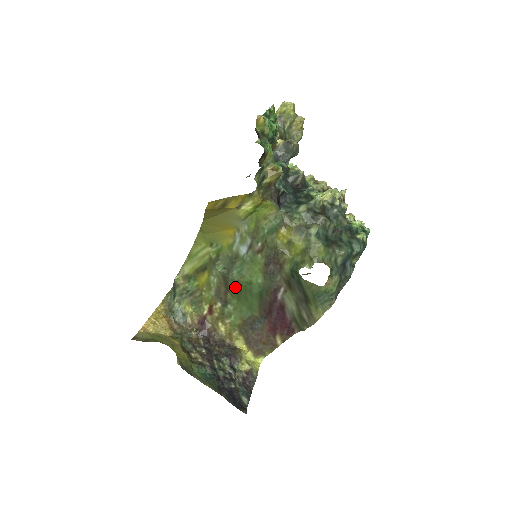
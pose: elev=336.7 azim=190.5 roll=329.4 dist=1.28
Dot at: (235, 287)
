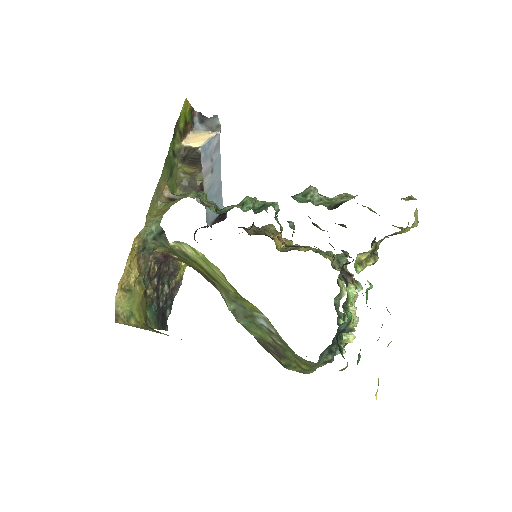
Dot at: occluded
